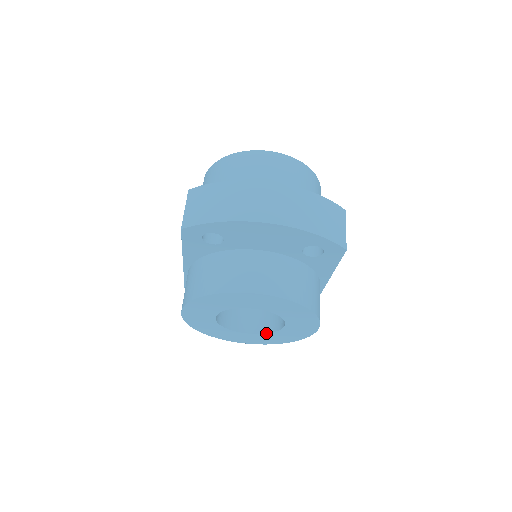
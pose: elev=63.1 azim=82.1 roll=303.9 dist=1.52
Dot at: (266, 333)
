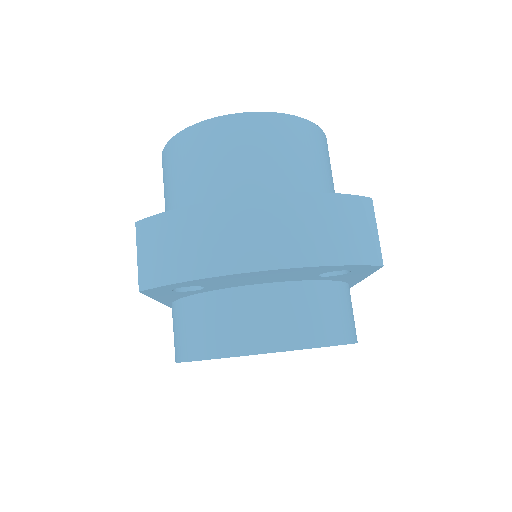
Dot at: occluded
